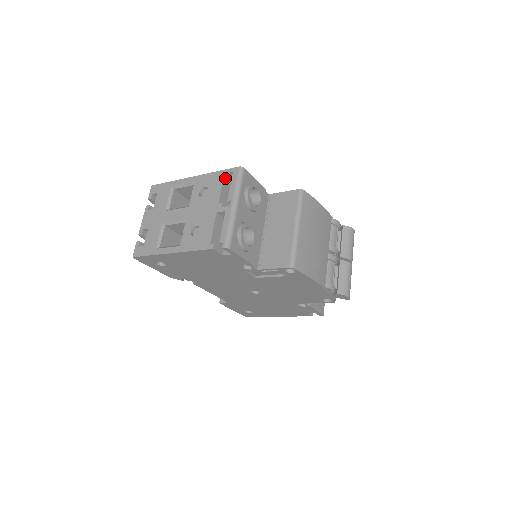
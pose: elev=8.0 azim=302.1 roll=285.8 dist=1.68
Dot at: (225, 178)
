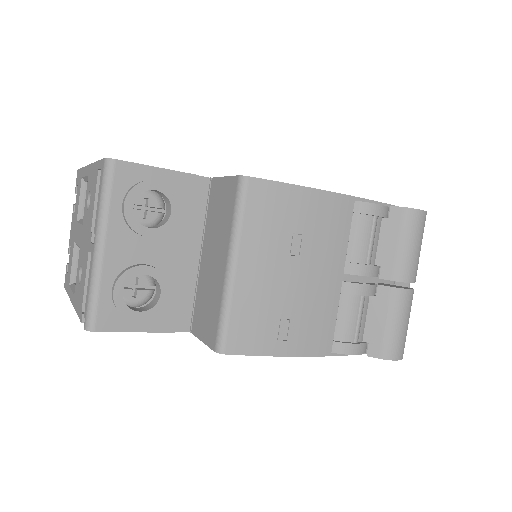
Dot at: occluded
